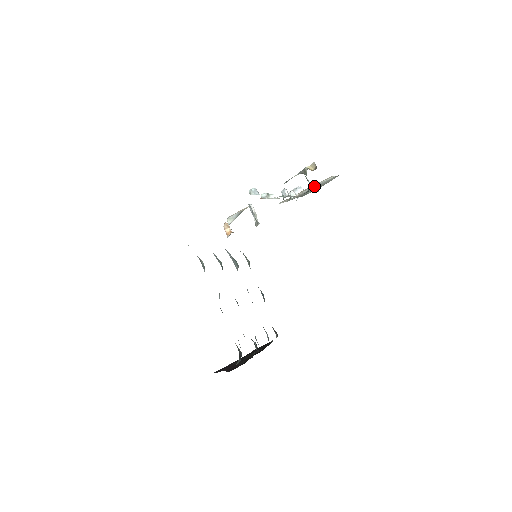
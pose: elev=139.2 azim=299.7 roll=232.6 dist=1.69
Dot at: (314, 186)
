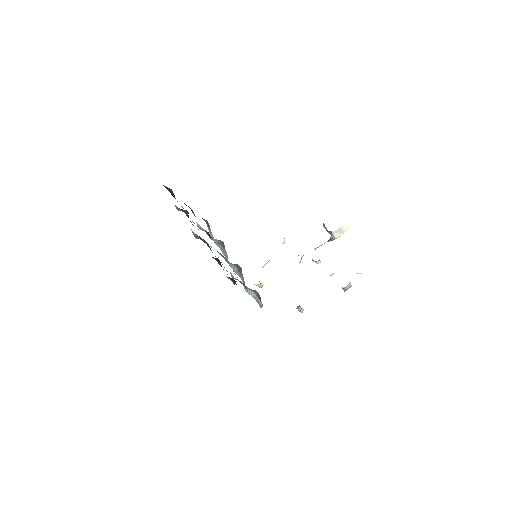
Dot at: occluded
